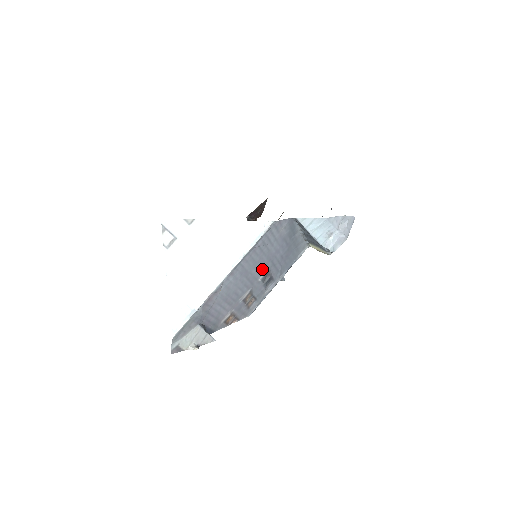
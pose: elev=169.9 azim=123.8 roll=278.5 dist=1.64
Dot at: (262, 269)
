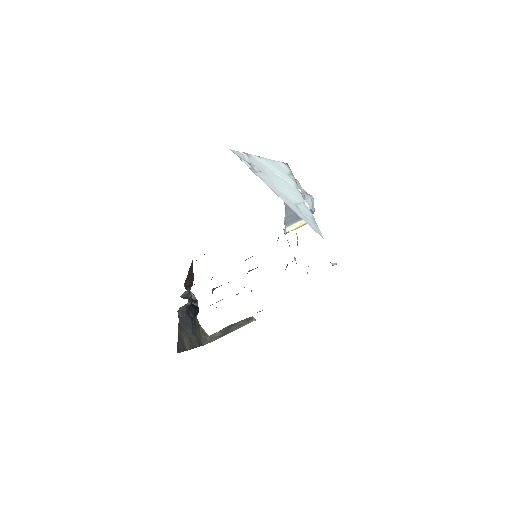
Dot at: occluded
